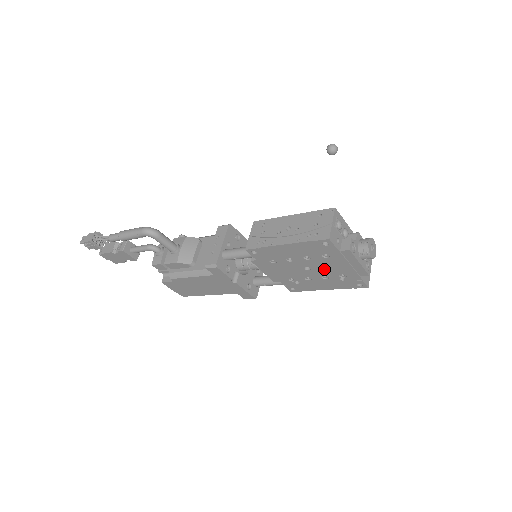
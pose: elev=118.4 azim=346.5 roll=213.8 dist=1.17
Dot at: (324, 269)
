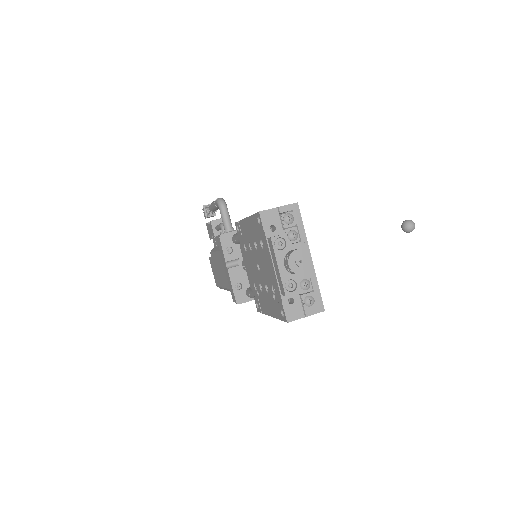
Dot at: (265, 271)
